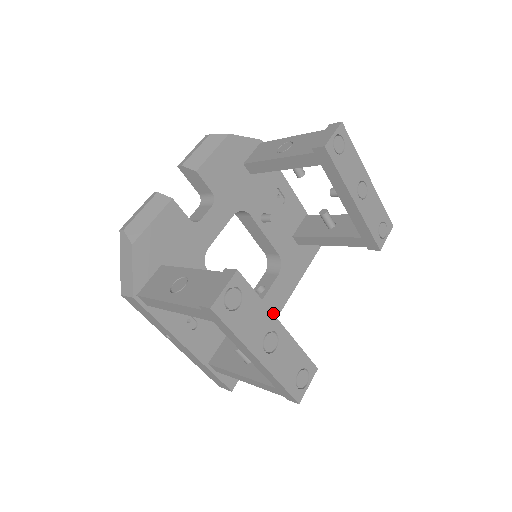
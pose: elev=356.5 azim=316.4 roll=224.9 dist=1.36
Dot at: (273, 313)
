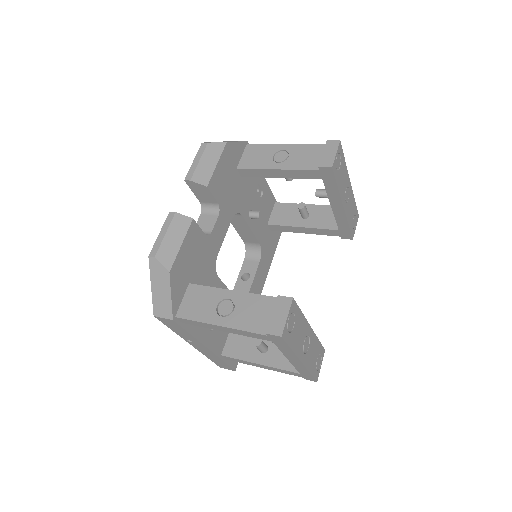
Dot at: occluded
